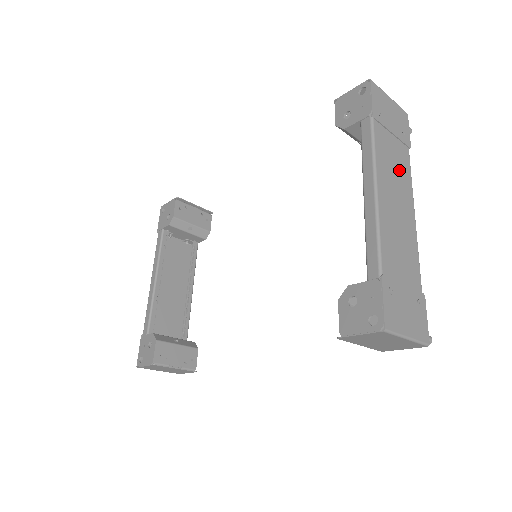
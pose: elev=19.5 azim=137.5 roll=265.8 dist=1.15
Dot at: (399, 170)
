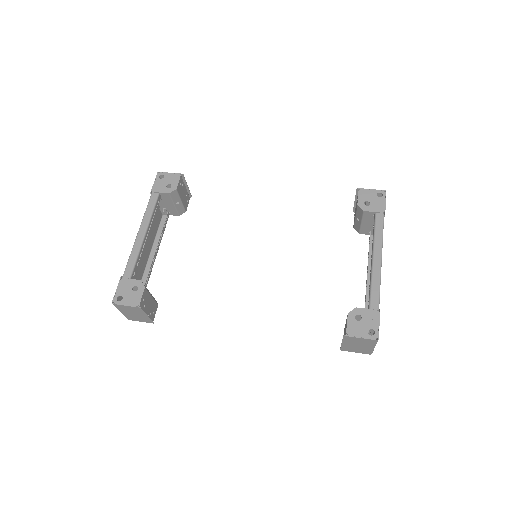
Dot at: occluded
